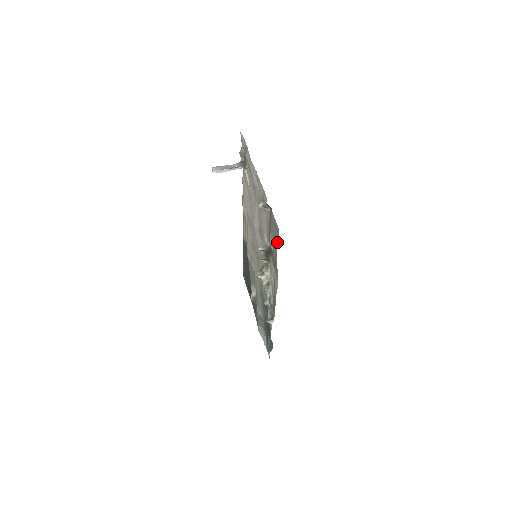
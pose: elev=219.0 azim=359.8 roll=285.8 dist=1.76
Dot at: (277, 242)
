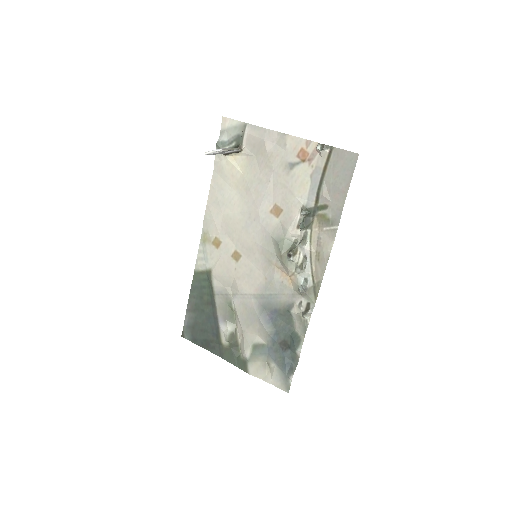
Dot at: (350, 175)
